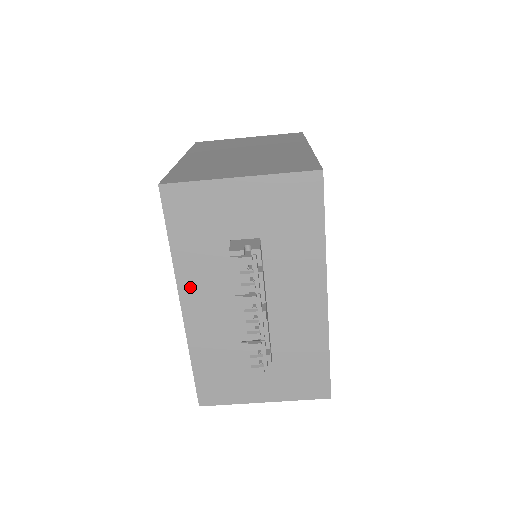
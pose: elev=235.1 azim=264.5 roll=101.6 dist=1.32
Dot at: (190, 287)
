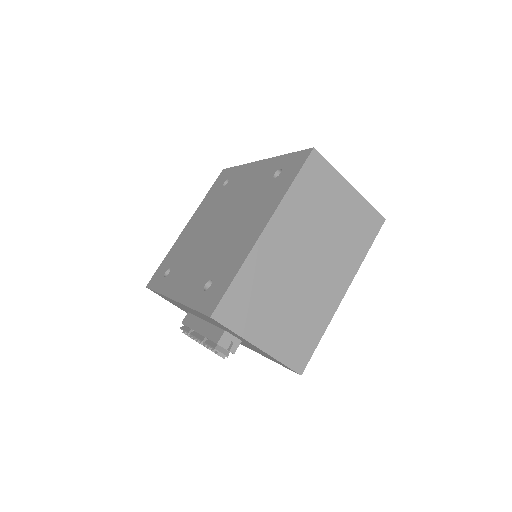
Dot at: occluded
